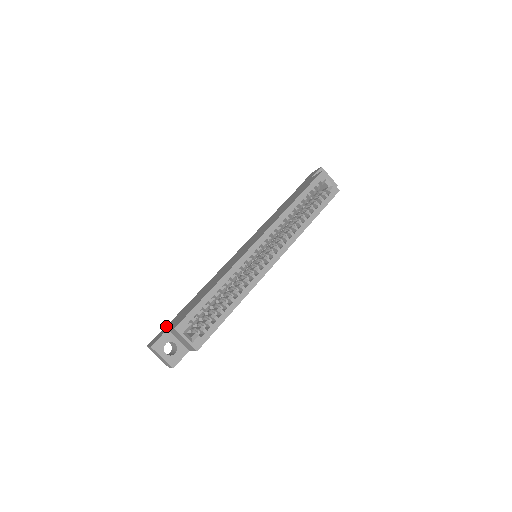
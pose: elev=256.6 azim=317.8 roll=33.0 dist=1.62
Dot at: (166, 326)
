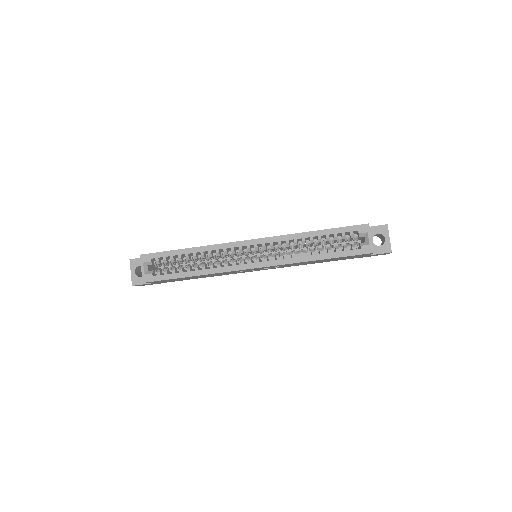
Dot at: occluded
